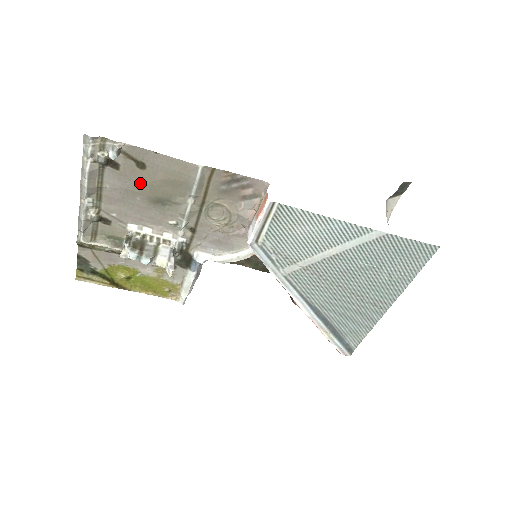
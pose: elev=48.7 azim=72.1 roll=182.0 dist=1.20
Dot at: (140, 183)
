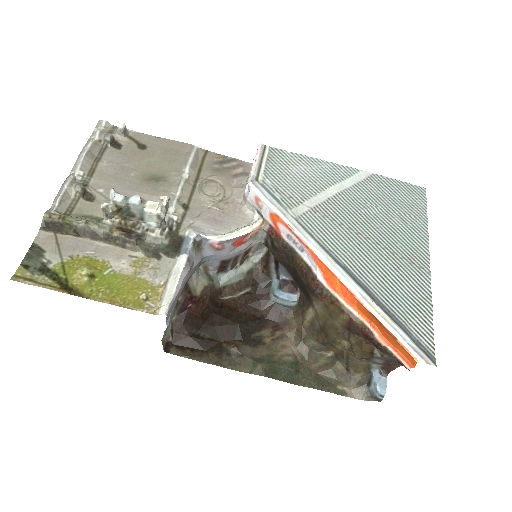
Dot at: (138, 160)
